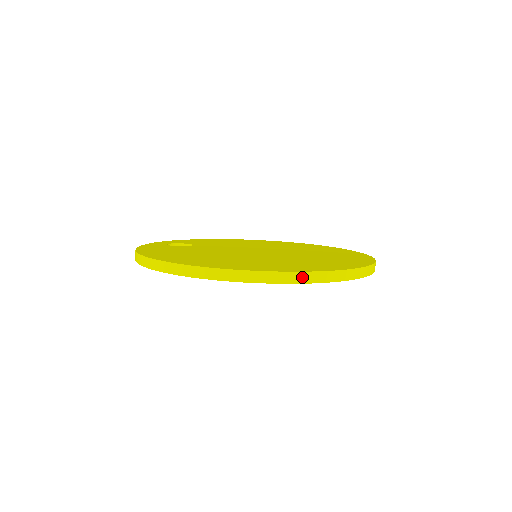
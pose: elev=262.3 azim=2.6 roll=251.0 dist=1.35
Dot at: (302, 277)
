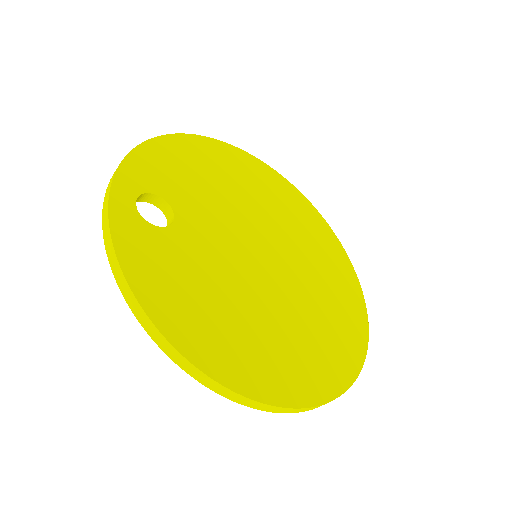
Dot at: occluded
